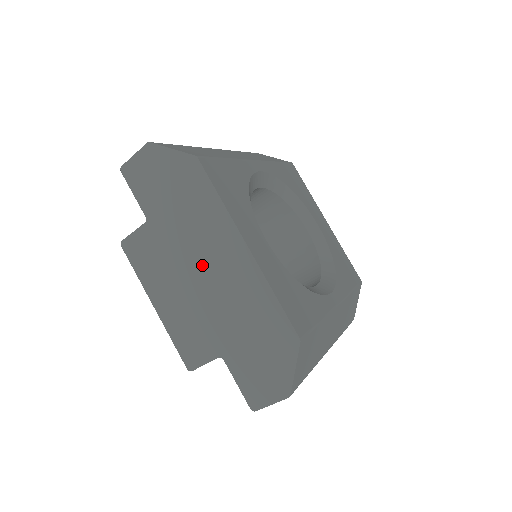
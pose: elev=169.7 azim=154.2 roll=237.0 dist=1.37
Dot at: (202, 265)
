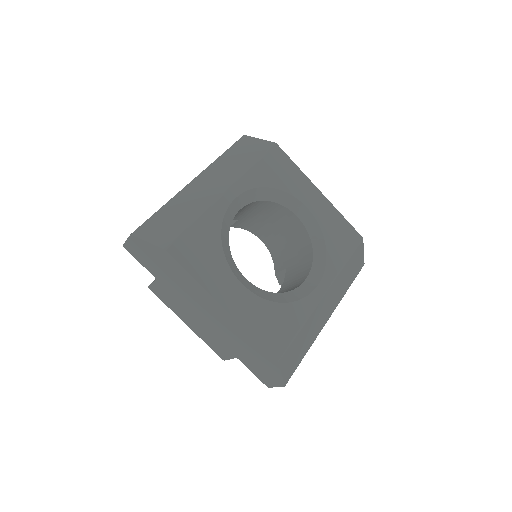
Dot at: (201, 310)
